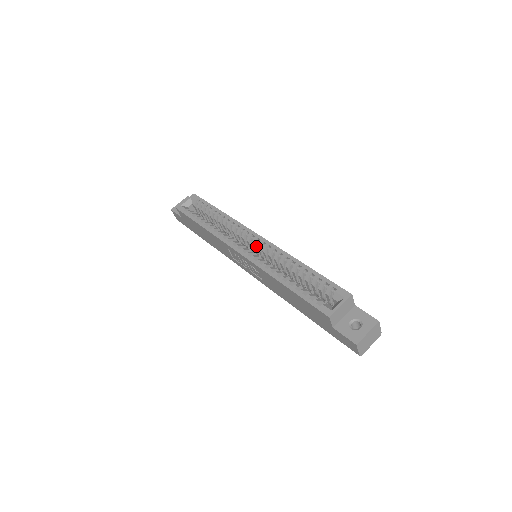
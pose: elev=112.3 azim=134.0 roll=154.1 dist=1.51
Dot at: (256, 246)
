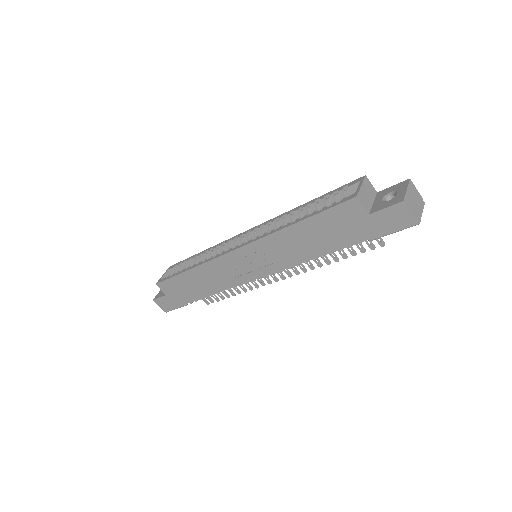
Dot at: occluded
